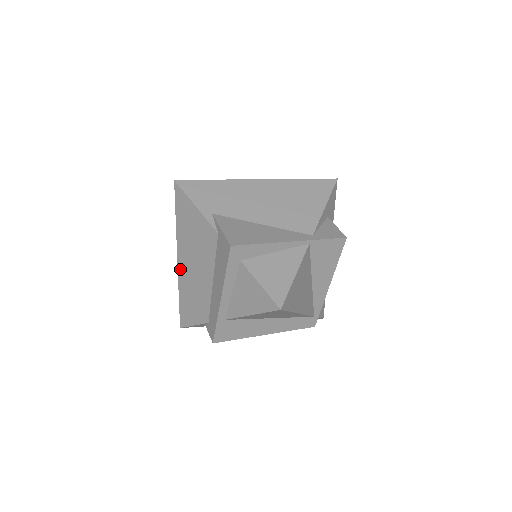
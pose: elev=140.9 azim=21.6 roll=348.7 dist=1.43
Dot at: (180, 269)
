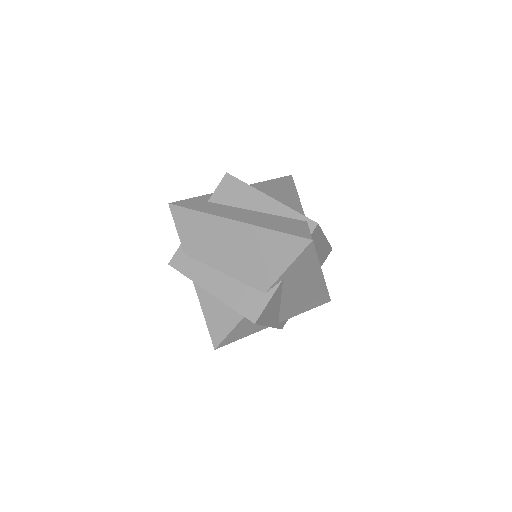
Dot at: (226, 223)
